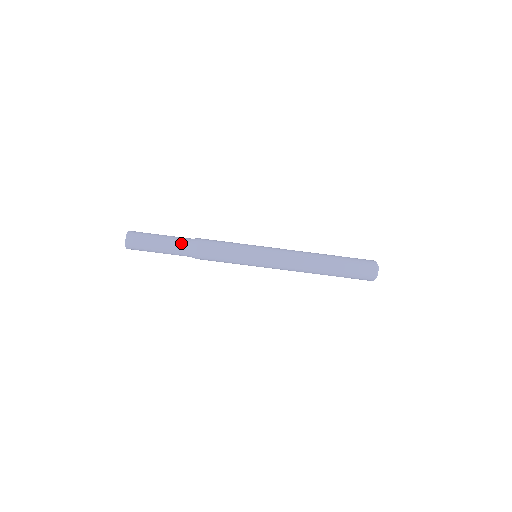
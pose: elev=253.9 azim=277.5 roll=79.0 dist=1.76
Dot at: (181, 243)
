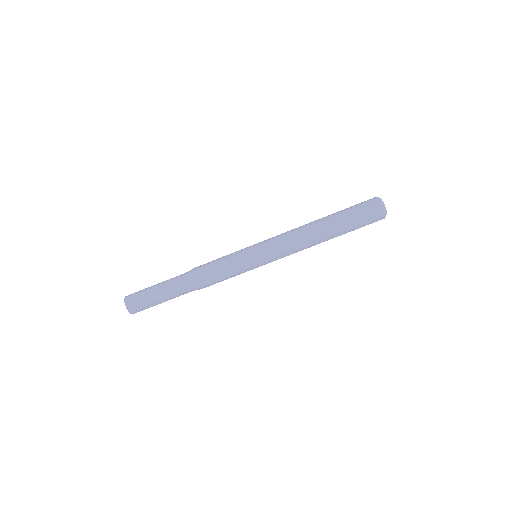
Dot at: (181, 290)
